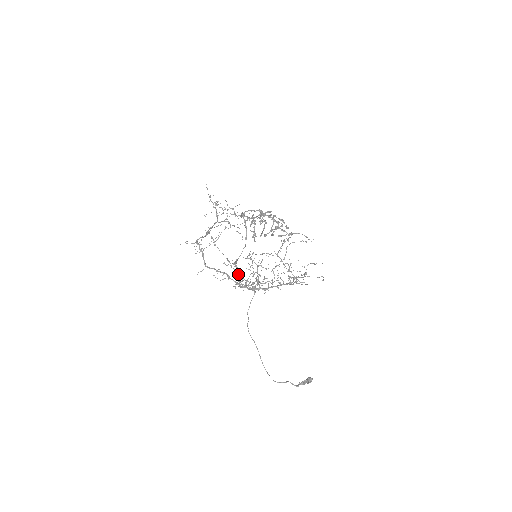
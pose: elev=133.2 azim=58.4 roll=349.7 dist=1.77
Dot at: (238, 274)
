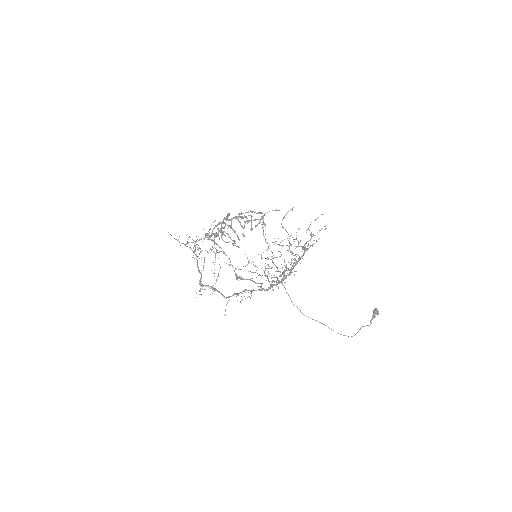
Dot at: occluded
